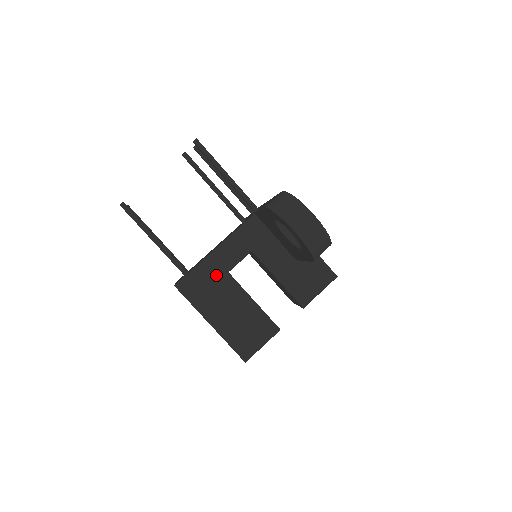
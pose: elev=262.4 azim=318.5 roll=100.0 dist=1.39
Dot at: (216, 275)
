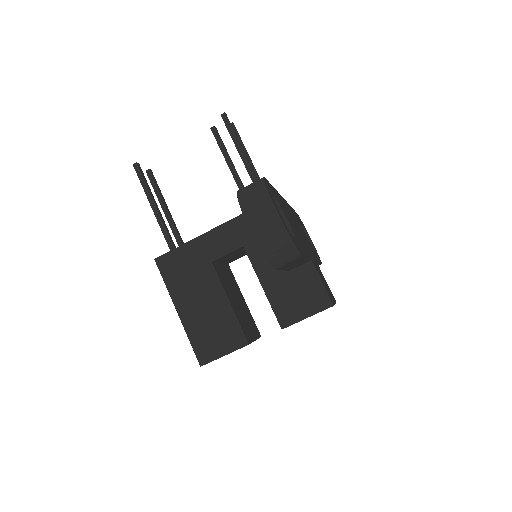
Dot at: (198, 261)
